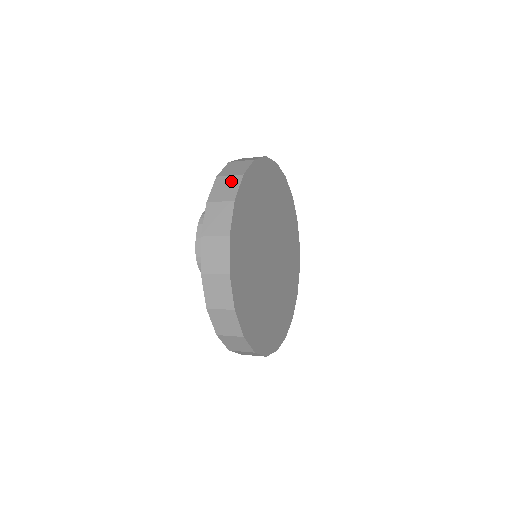
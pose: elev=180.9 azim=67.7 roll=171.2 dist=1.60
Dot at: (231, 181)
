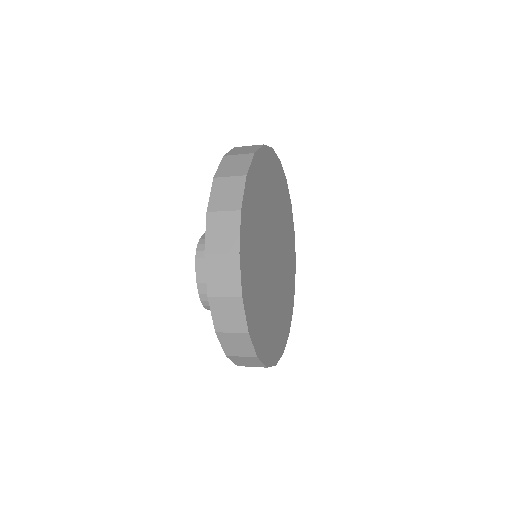
Dot at: (227, 221)
